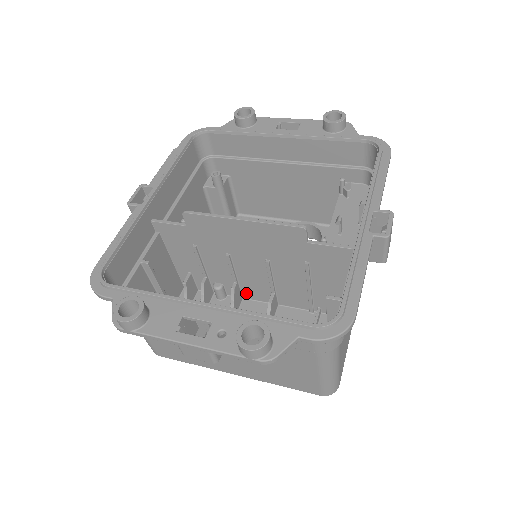
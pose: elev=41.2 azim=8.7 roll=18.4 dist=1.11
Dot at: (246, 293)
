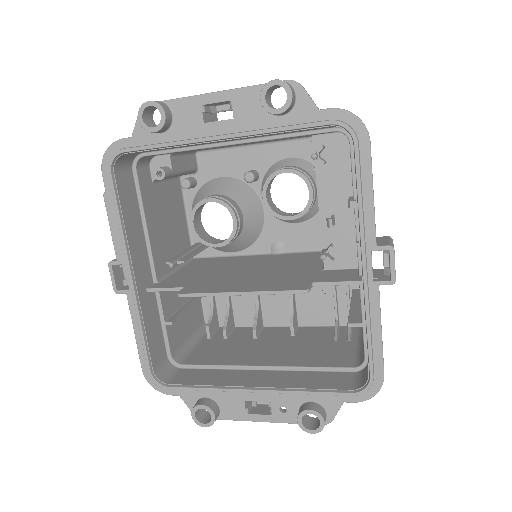
Dot at: occluded
